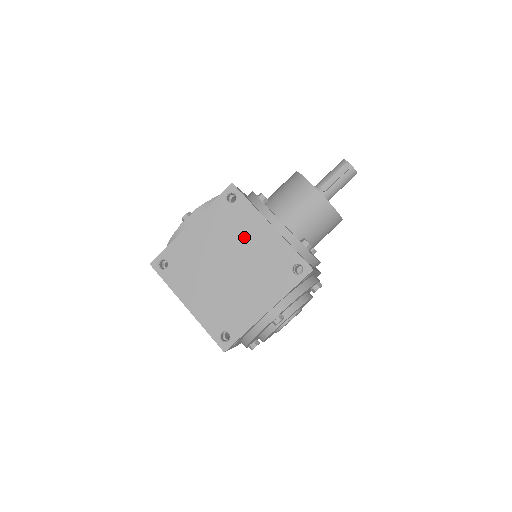
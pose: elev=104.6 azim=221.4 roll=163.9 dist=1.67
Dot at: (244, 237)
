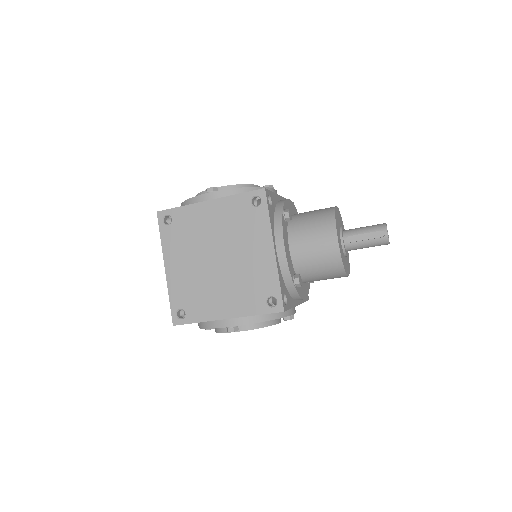
Dot at: (245, 243)
